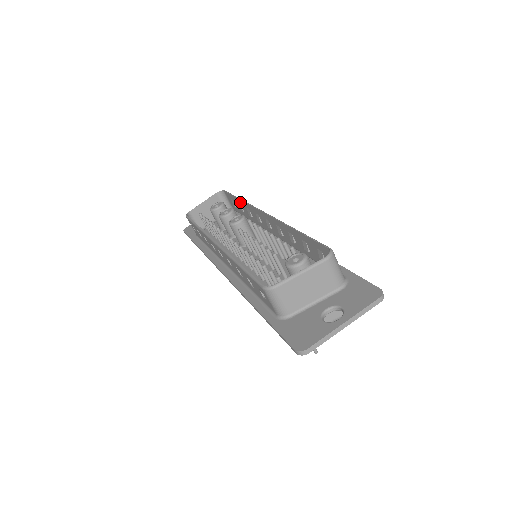
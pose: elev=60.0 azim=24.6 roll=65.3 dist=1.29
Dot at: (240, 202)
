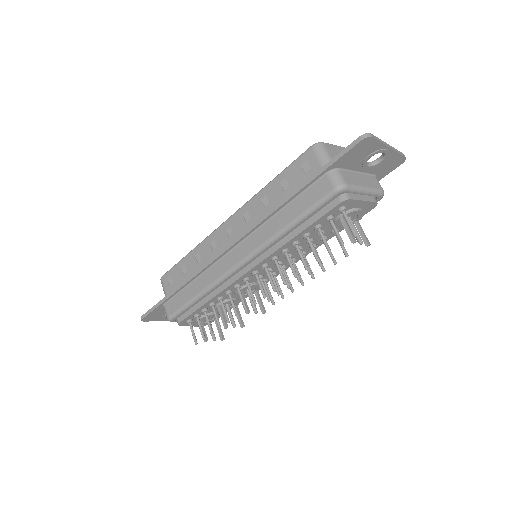
Dot at: occluded
